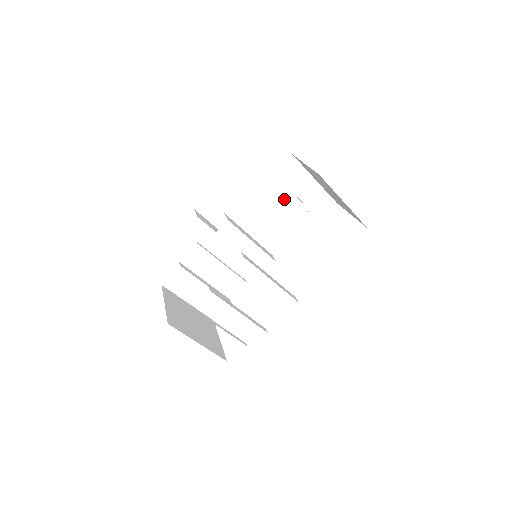
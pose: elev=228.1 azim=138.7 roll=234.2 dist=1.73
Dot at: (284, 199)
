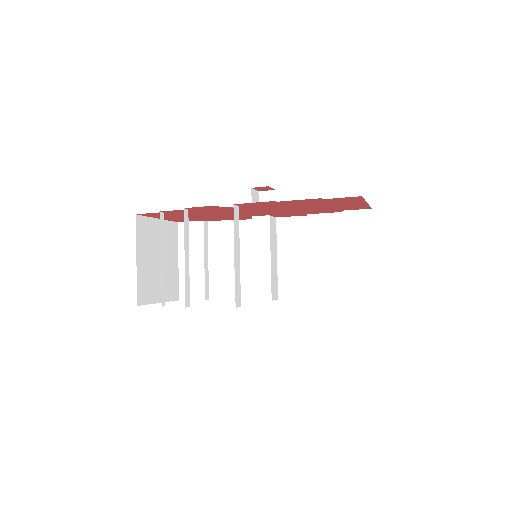
Dot at: (332, 251)
